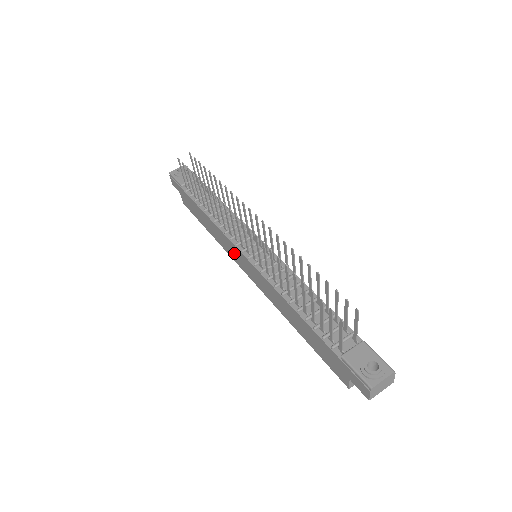
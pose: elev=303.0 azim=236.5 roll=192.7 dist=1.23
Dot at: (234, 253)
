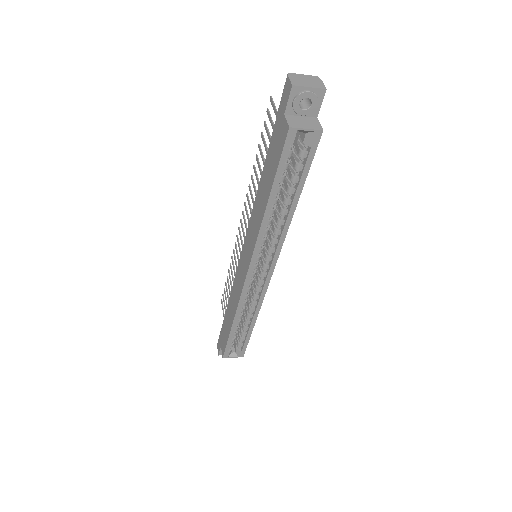
Dot at: (240, 277)
